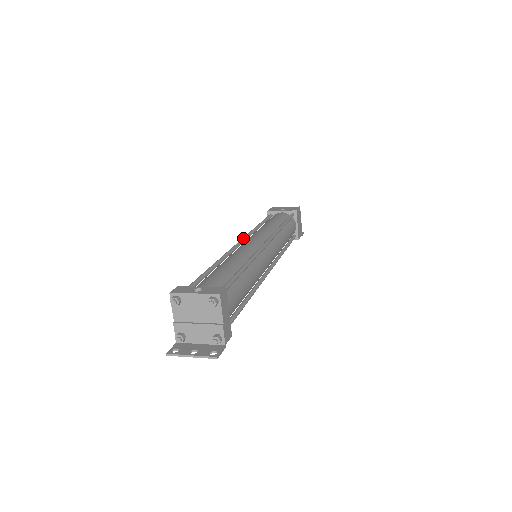
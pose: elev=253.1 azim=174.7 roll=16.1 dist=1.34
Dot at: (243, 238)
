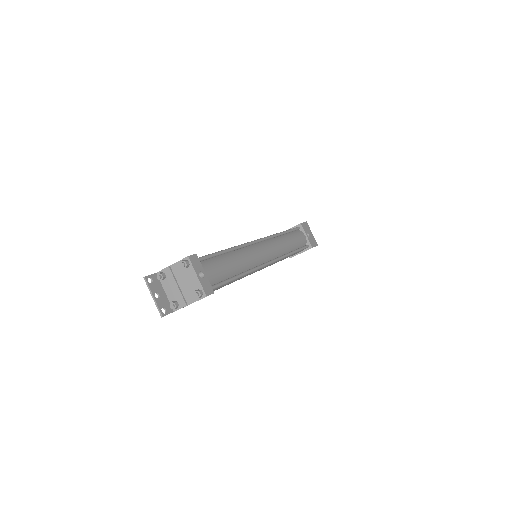
Dot at: (265, 238)
